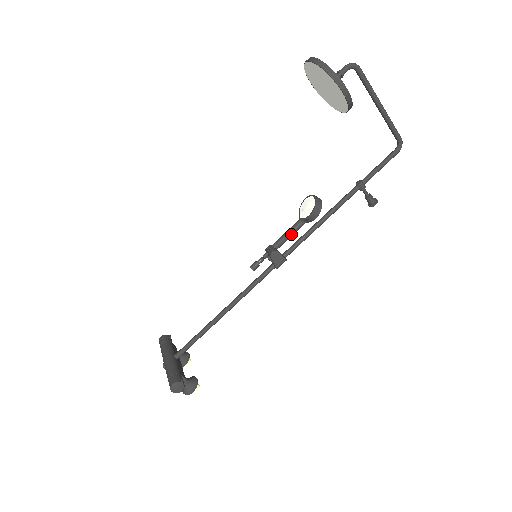
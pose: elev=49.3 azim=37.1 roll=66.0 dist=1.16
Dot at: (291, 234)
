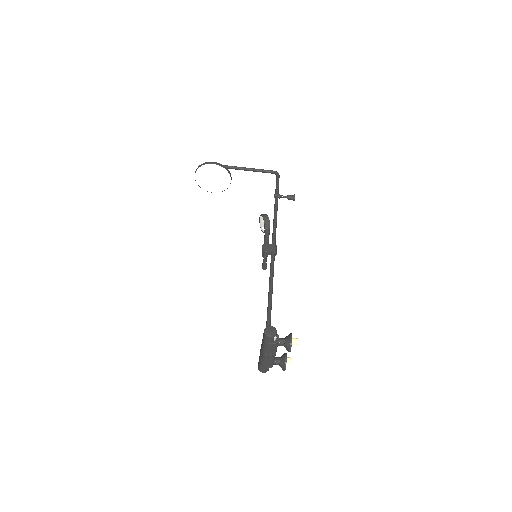
Dot at: (267, 238)
